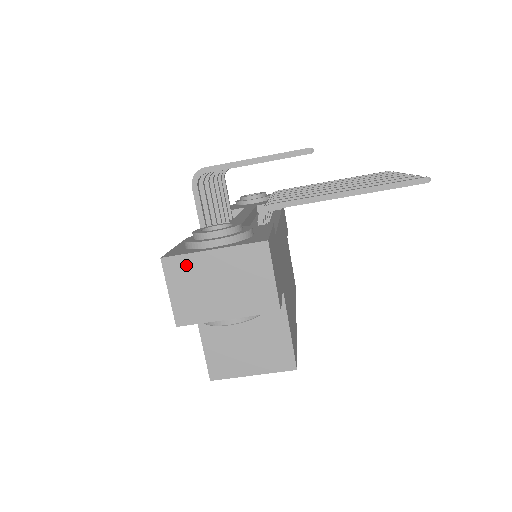
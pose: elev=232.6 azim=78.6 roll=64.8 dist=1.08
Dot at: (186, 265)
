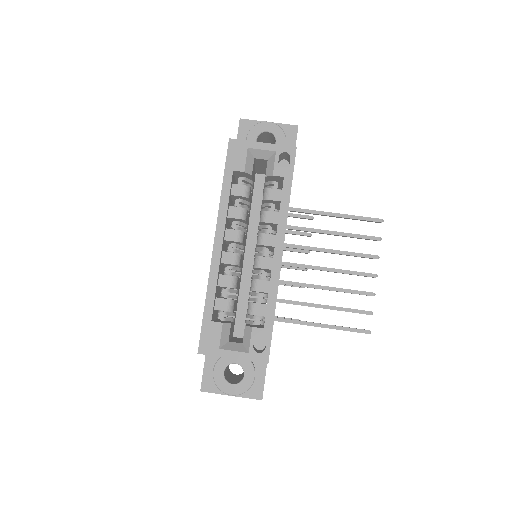
Dot at: occluded
